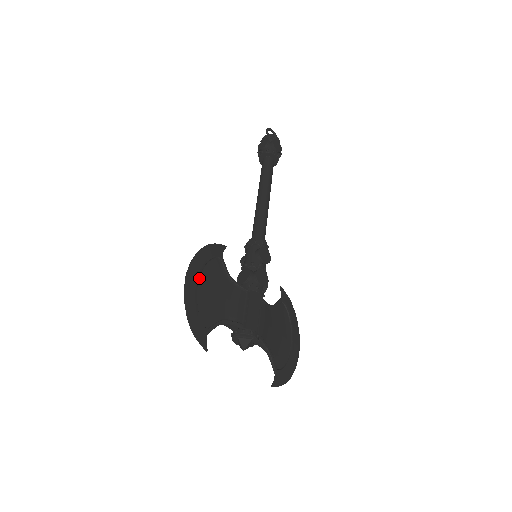
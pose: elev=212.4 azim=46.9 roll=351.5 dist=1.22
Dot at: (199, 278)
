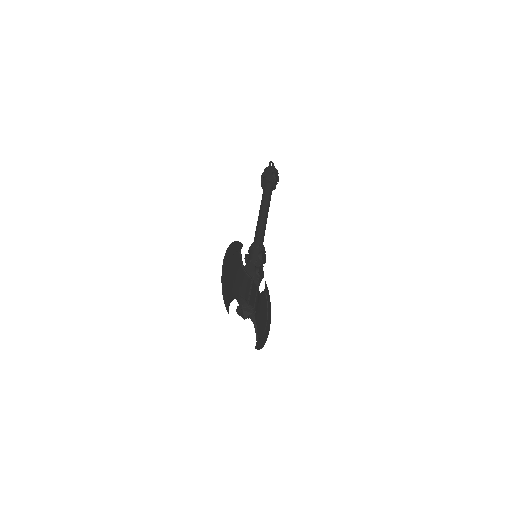
Dot at: (229, 263)
